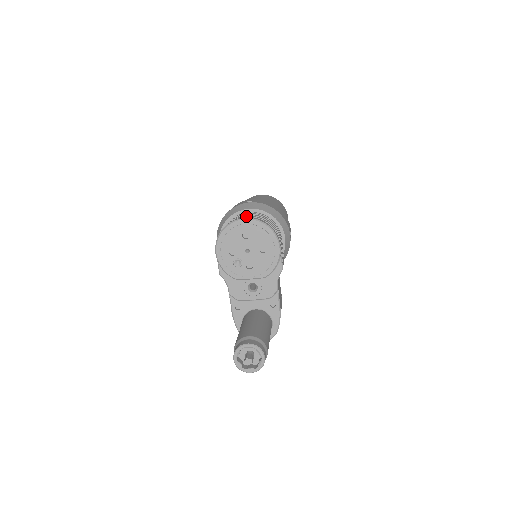
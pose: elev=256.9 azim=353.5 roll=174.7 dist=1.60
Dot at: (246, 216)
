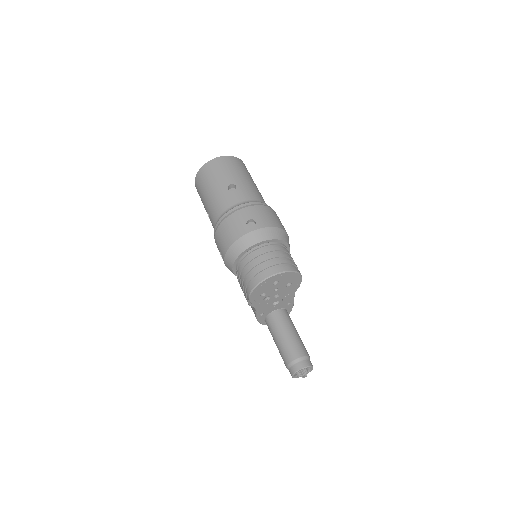
Dot at: (272, 266)
